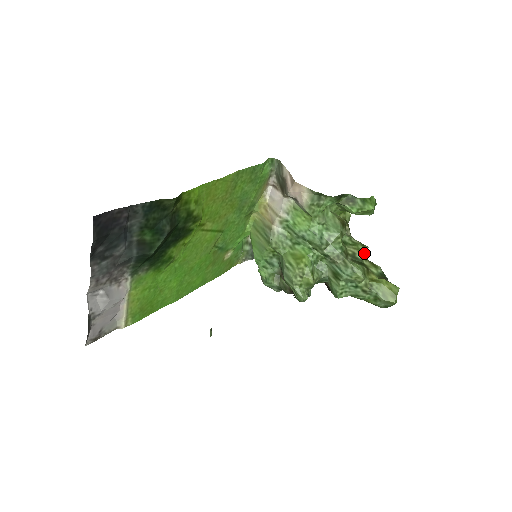
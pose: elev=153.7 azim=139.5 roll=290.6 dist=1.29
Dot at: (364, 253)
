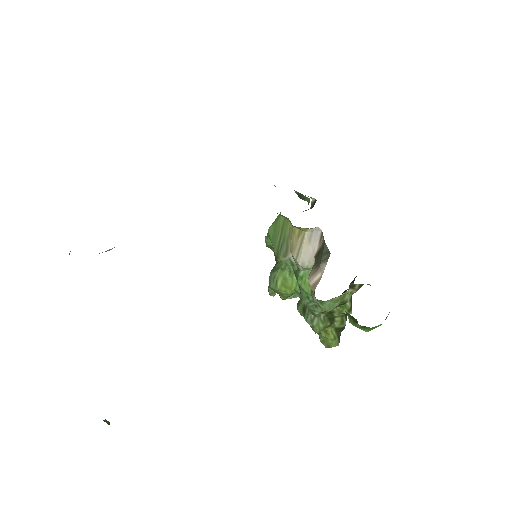
Dot at: occluded
